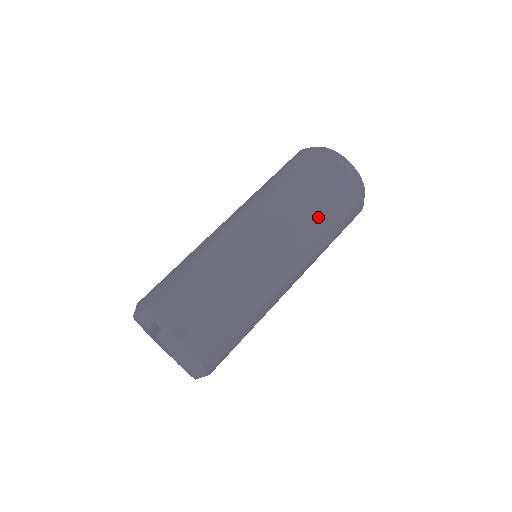
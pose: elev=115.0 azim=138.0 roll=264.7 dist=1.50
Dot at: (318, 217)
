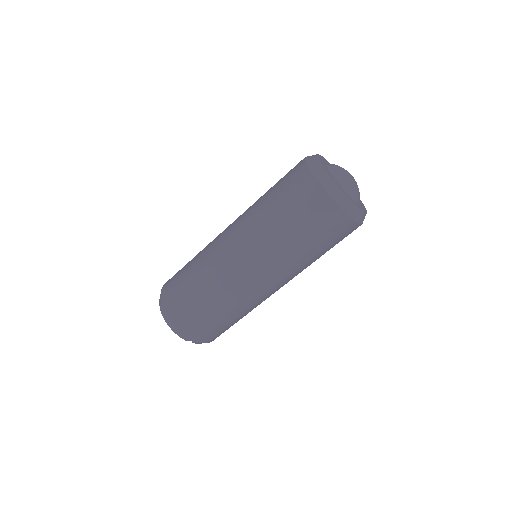
Dot at: occluded
